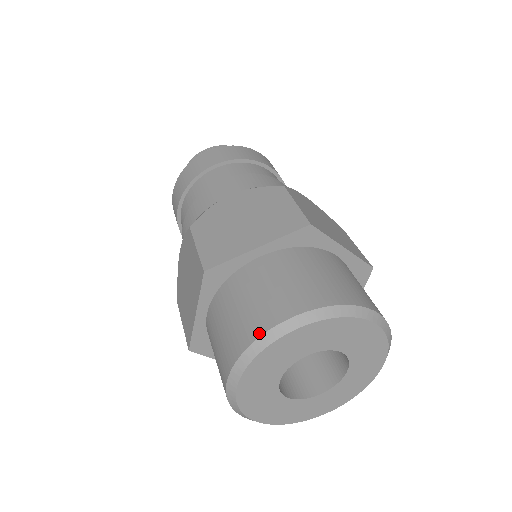
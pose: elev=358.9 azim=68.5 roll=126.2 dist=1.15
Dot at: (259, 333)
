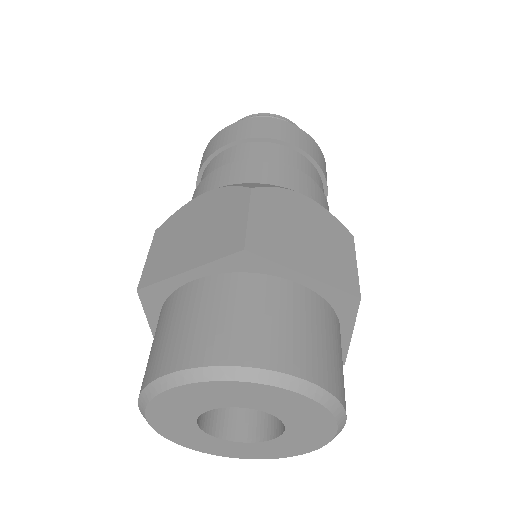
Dot at: (150, 379)
